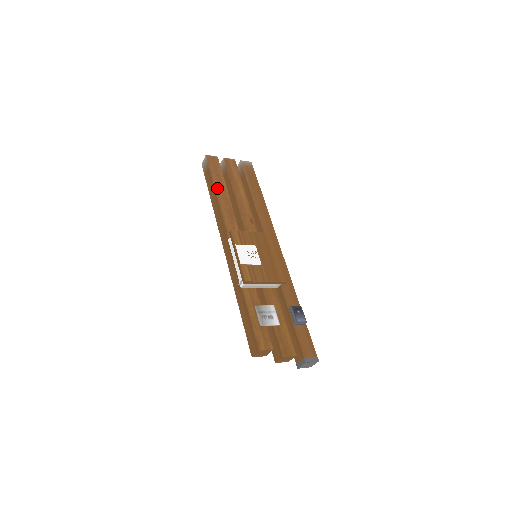
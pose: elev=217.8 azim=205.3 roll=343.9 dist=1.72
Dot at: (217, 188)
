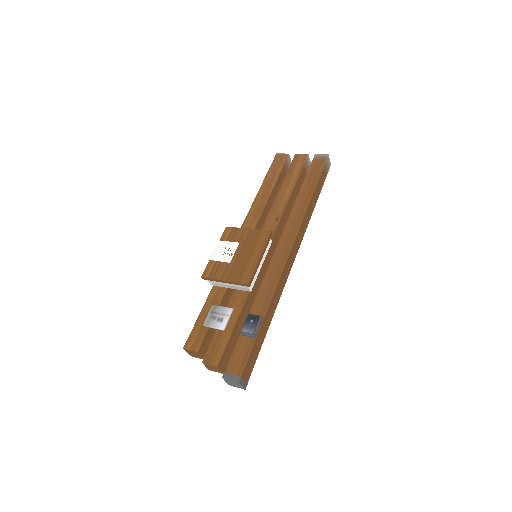
Dot at: (263, 186)
